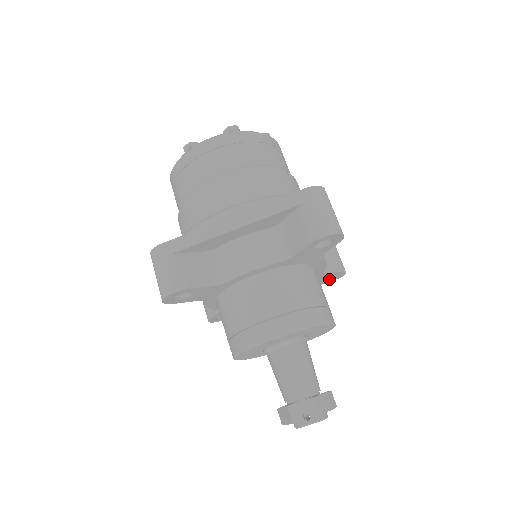
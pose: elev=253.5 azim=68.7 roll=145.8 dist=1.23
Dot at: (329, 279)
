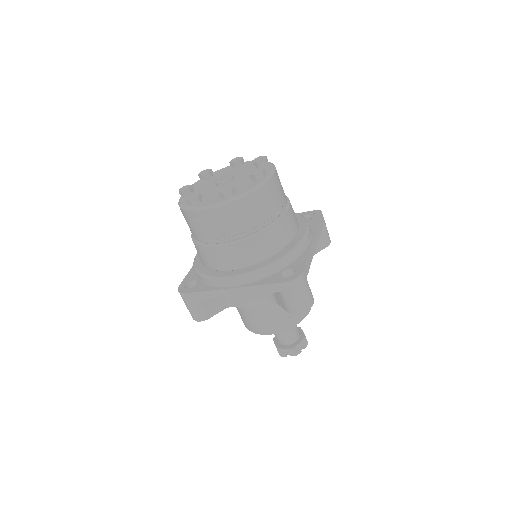
Dot at: occluded
